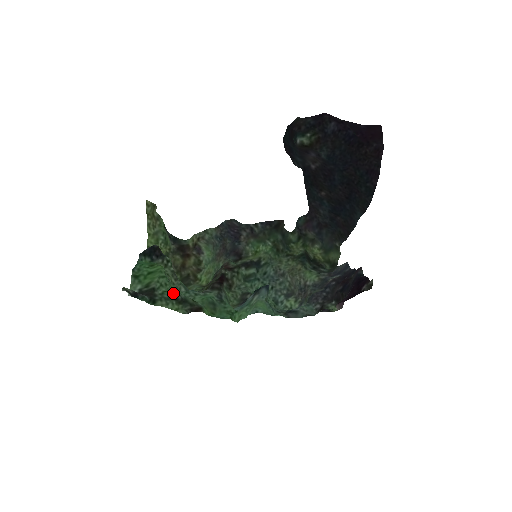
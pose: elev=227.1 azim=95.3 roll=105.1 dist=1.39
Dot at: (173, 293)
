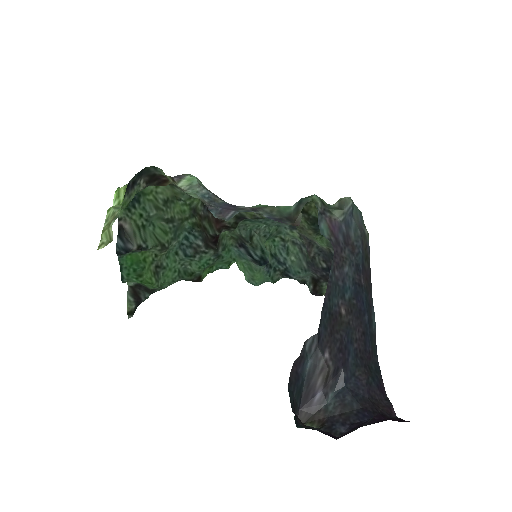
Dot at: (170, 284)
